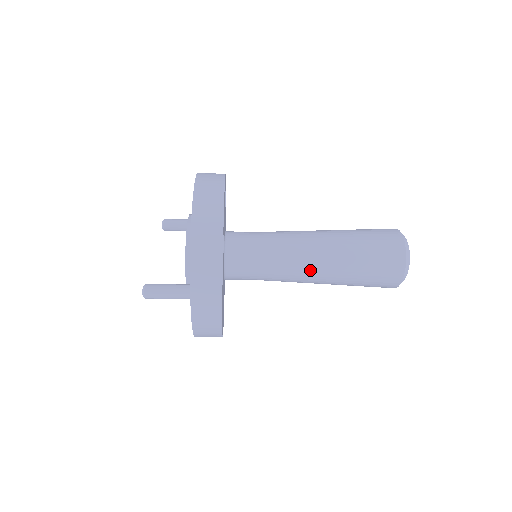
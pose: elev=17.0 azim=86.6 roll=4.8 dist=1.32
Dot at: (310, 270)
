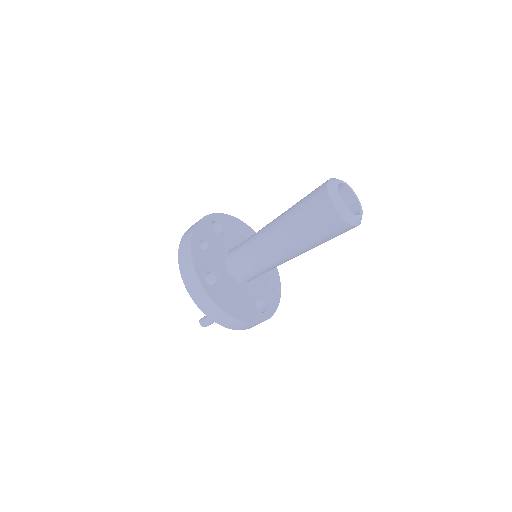
Dot at: (284, 255)
